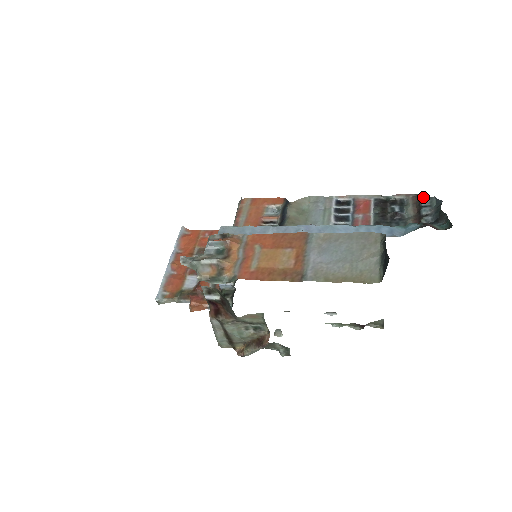
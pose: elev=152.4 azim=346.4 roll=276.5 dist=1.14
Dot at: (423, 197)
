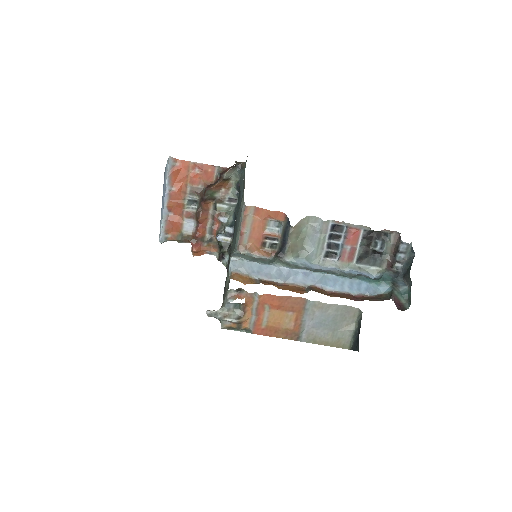
Dot at: (403, 242)
